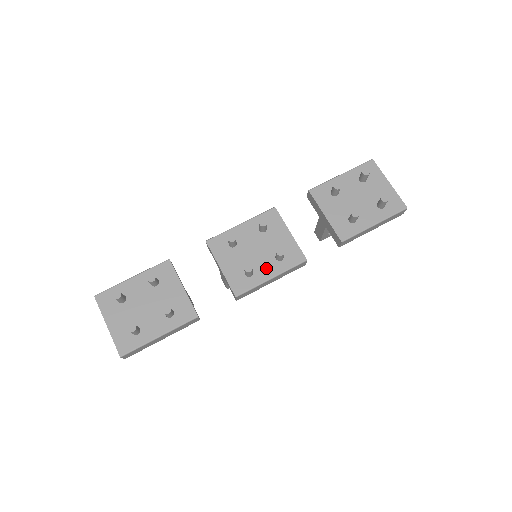
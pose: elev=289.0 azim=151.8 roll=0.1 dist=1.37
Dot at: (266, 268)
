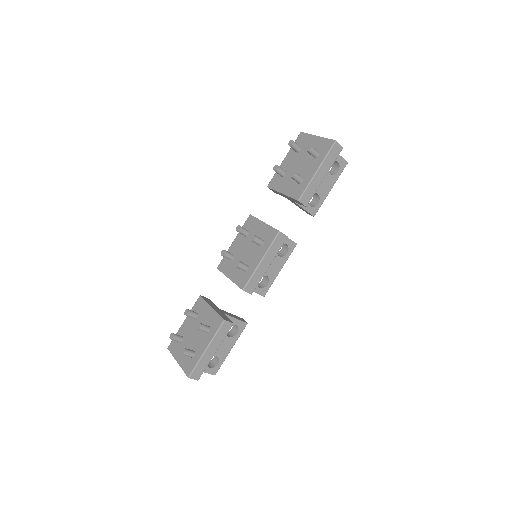
Dot at: (255, 257)
